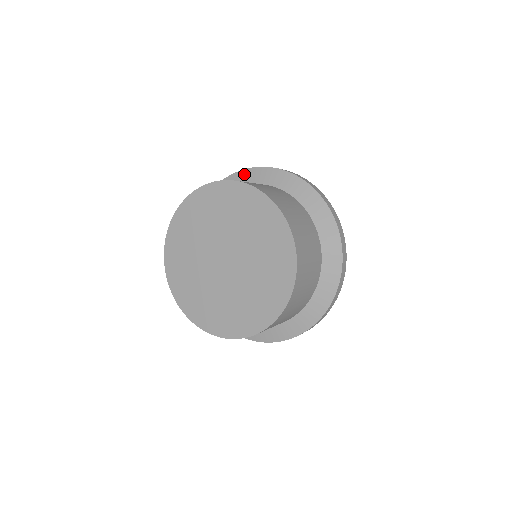
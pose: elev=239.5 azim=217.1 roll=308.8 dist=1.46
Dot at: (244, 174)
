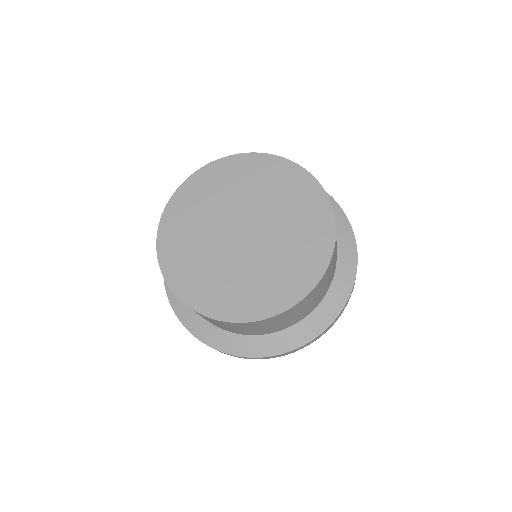
Dot at: occluded
